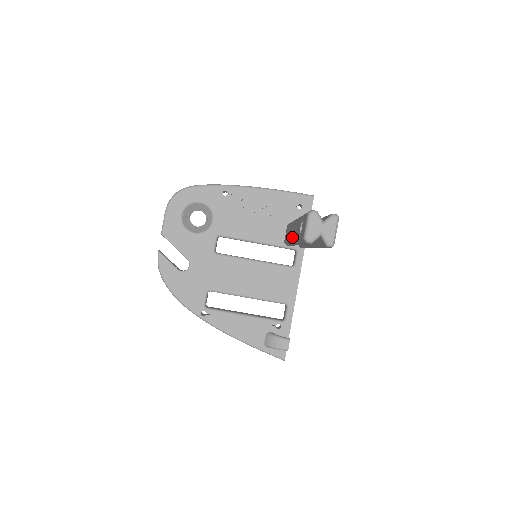
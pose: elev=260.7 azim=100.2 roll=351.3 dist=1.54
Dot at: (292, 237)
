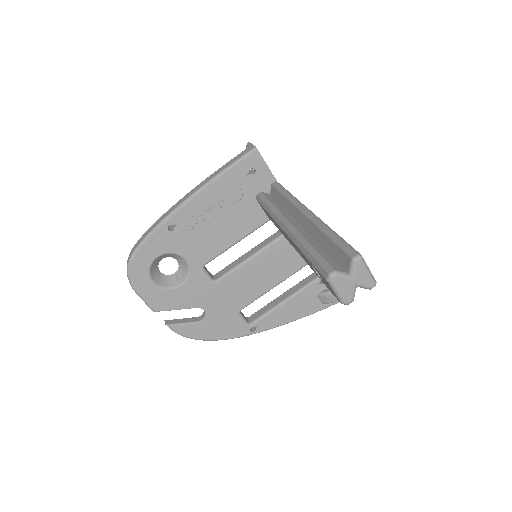
Dot at: occluded
